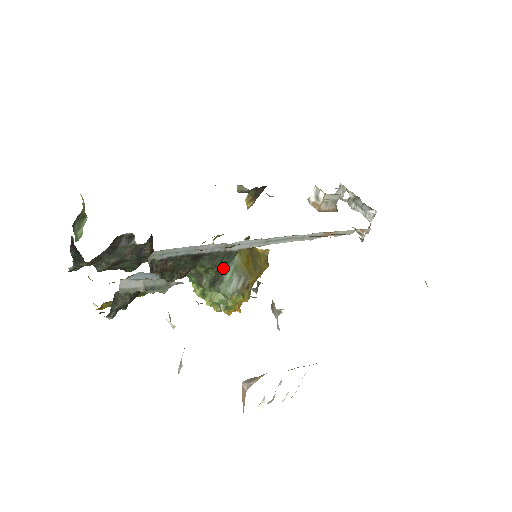
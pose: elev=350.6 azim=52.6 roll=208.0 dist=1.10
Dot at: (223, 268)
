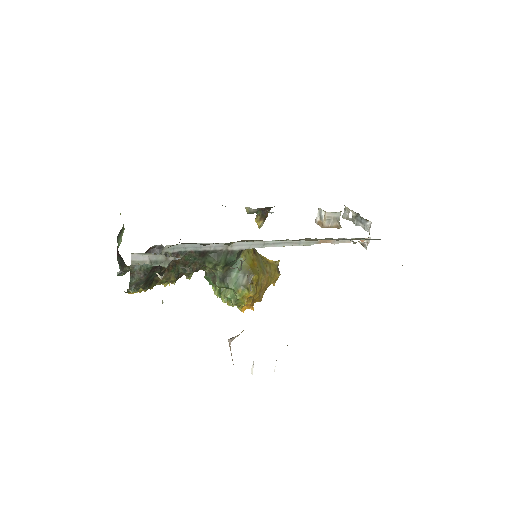
Dot at: occluded
